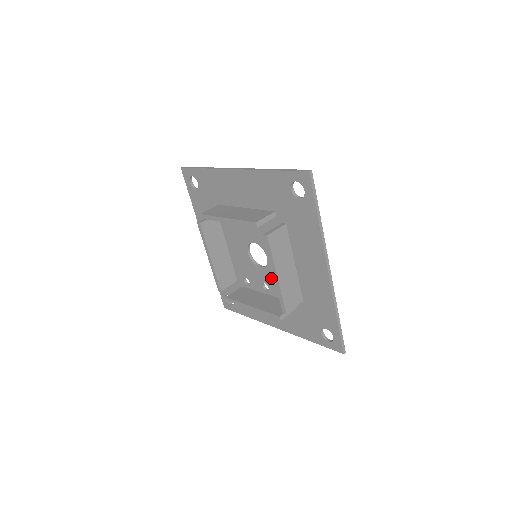
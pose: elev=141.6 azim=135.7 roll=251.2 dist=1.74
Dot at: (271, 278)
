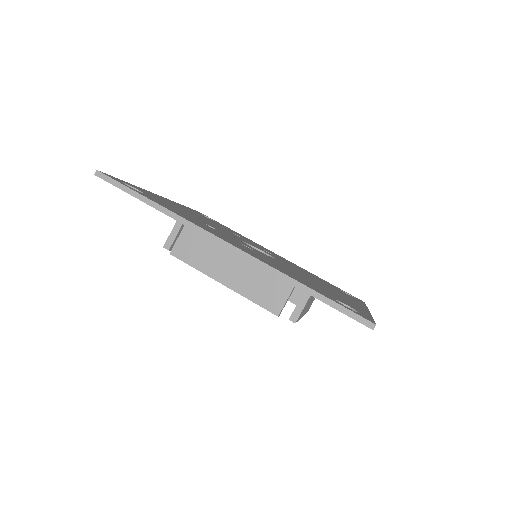
Dot at: occluded
